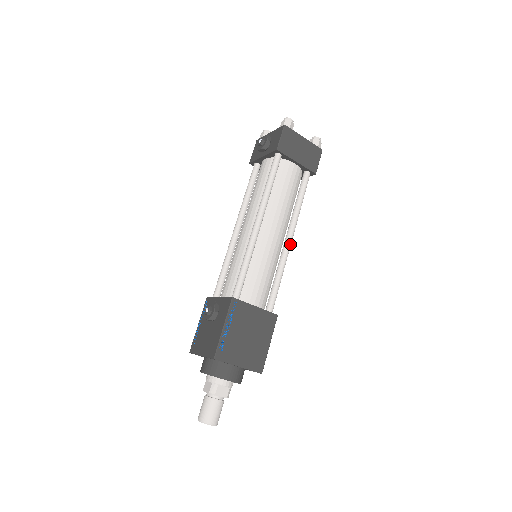
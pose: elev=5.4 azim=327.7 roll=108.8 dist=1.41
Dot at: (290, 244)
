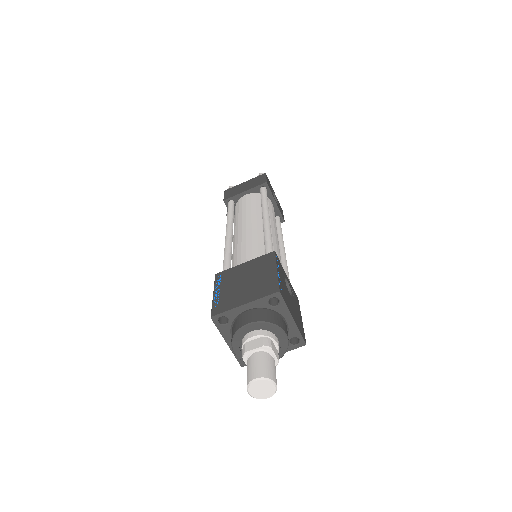
Dot at: (266, 219)
